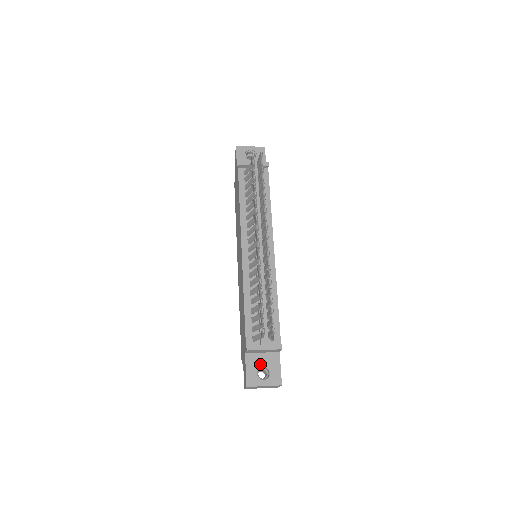
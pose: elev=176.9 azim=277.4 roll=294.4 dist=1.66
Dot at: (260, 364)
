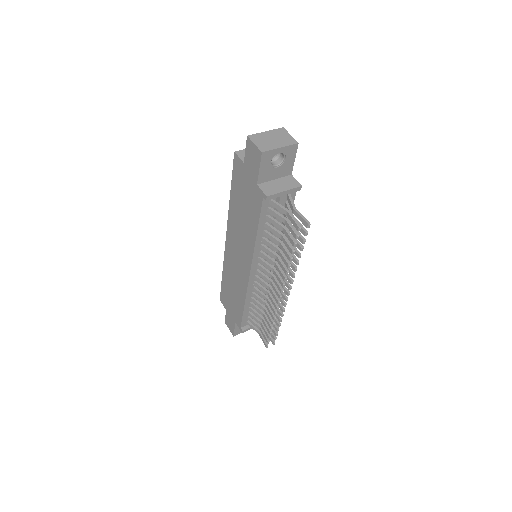
Dot at: occluded
